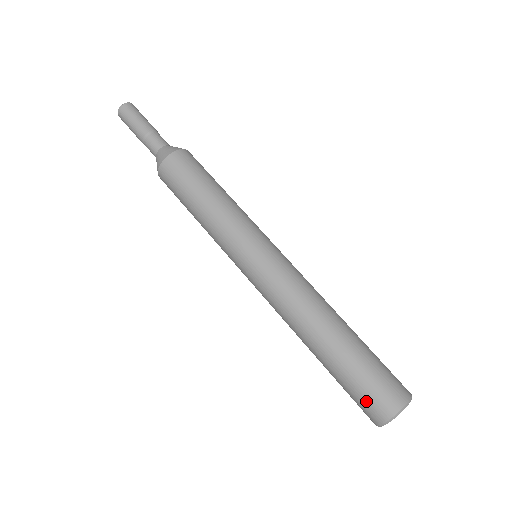
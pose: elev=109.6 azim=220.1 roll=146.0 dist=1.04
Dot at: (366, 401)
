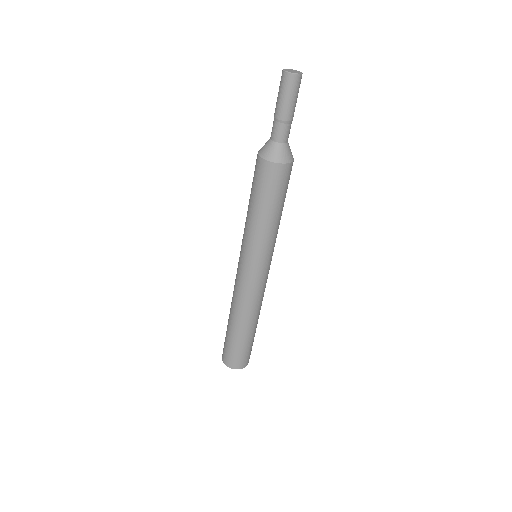
Dot at: occluded
